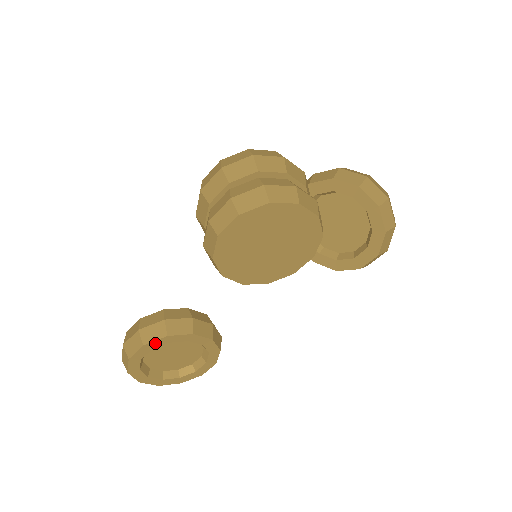
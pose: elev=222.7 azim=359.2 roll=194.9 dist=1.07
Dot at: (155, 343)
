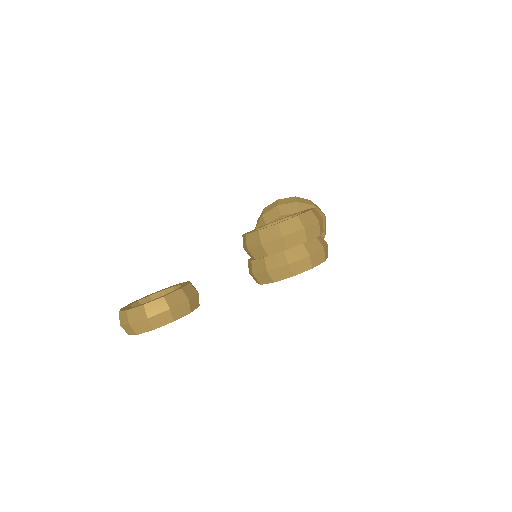
Dot at: (179, 318)
